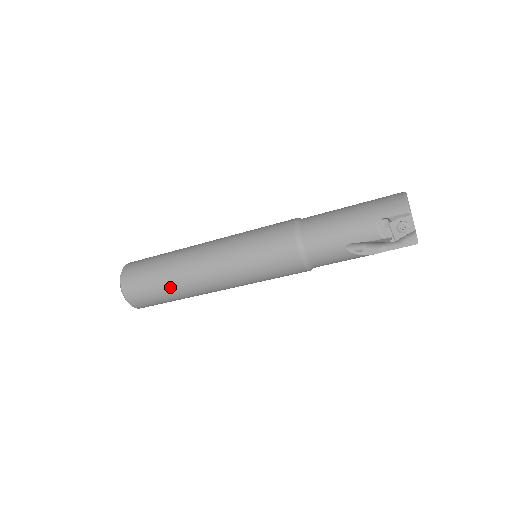
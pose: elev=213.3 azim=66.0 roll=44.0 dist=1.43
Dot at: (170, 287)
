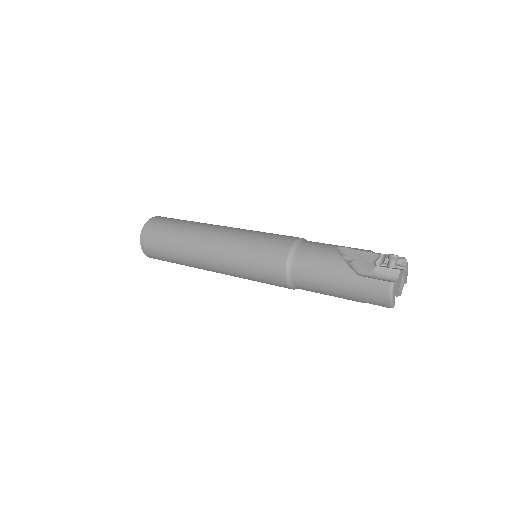
Dot at: occluded
